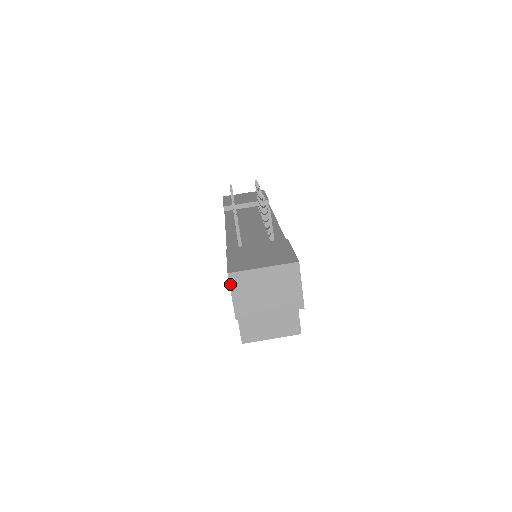
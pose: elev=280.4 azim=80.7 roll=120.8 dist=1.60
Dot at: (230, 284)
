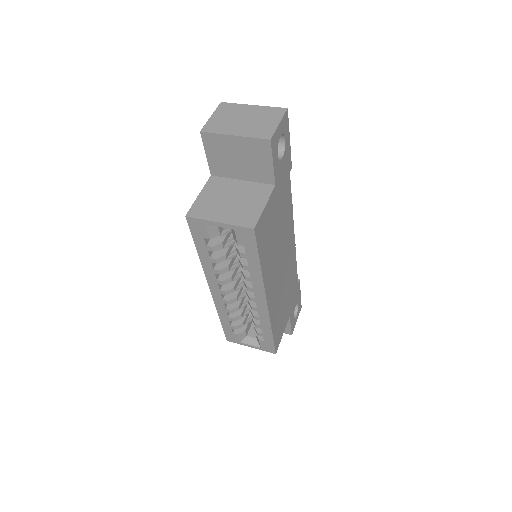
Dot at: (217, 109)
